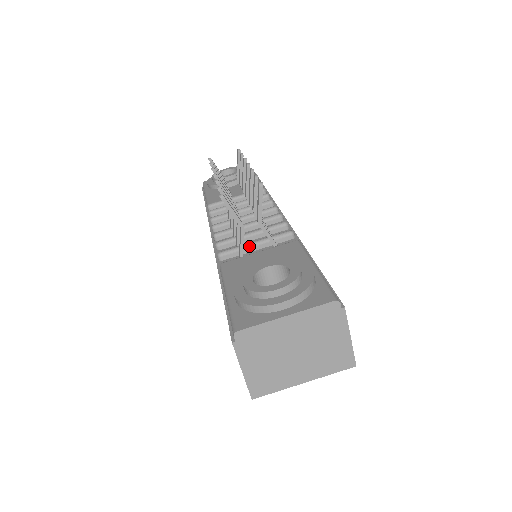
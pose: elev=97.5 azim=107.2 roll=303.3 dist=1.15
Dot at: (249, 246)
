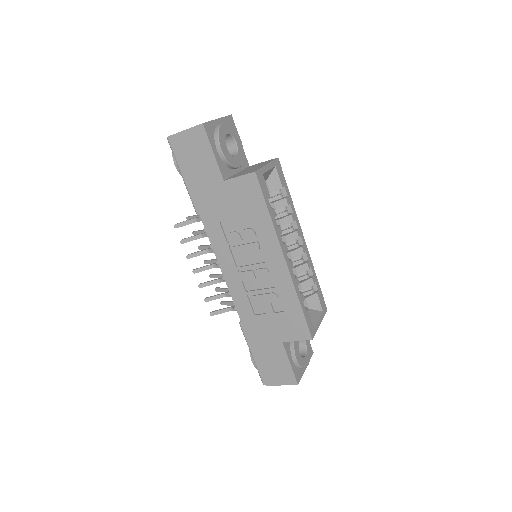
Dot at: occluded
